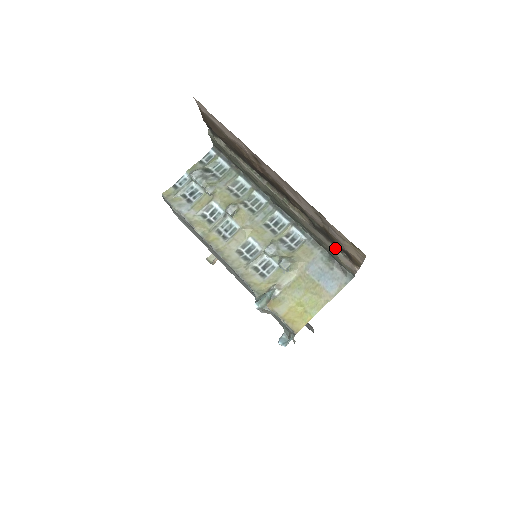
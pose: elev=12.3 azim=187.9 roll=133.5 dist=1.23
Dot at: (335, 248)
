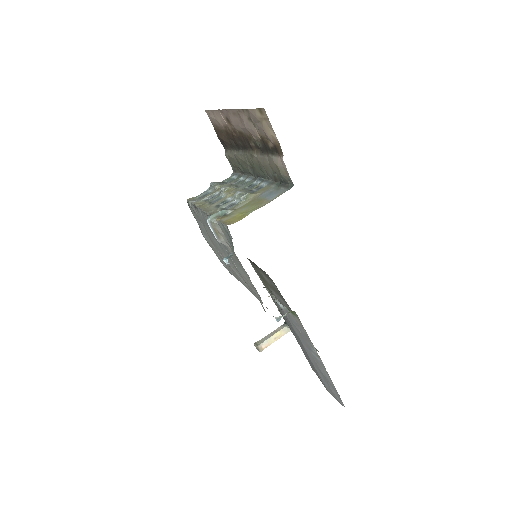
Dot at: (272, 155)
